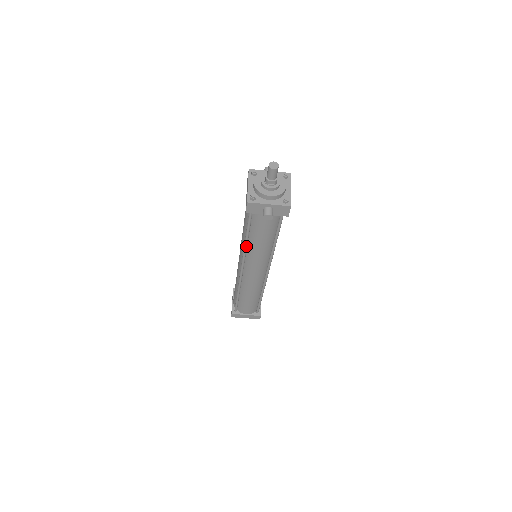
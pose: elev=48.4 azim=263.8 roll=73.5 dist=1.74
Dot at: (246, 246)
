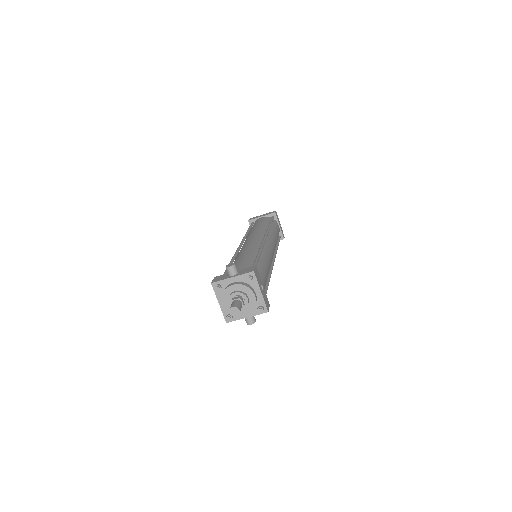
Dot at: occluded
